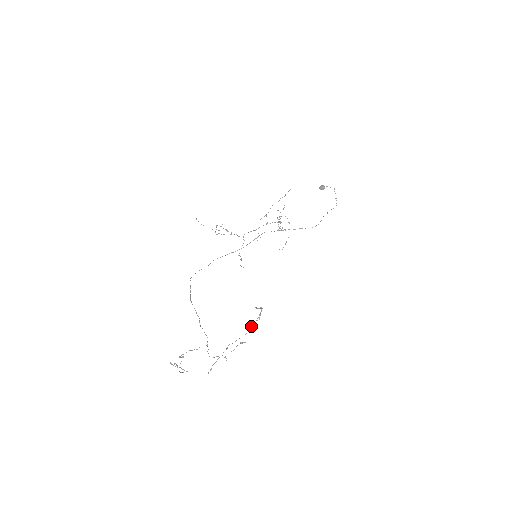
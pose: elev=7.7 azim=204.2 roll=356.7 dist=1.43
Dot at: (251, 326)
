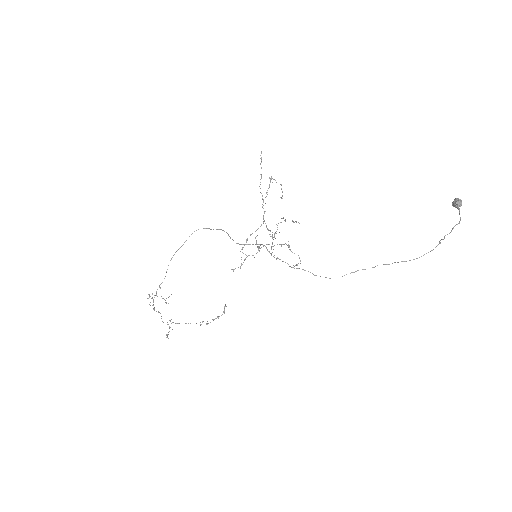
Dot at: (202, 321)
